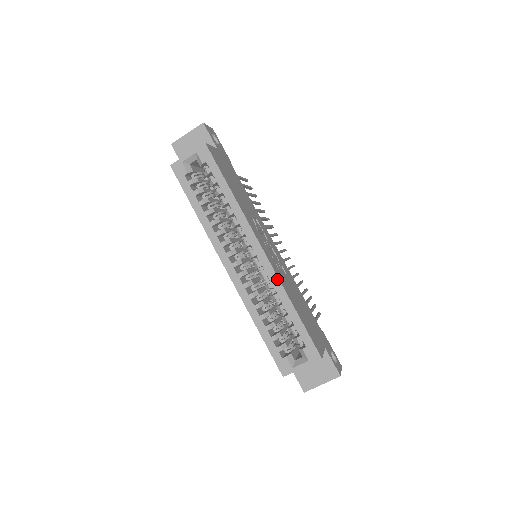
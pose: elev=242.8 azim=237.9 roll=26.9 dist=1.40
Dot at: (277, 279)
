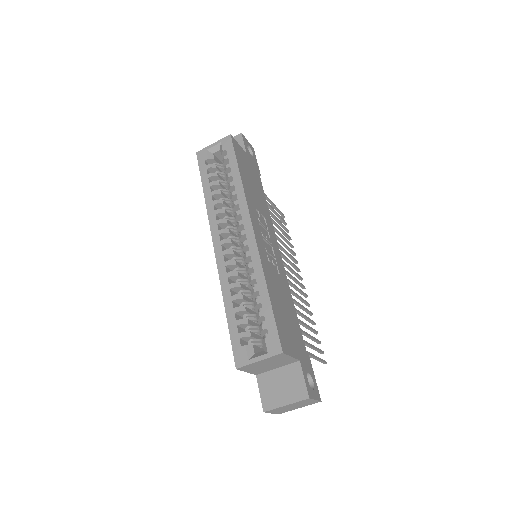
Dot at: (259, 259)
